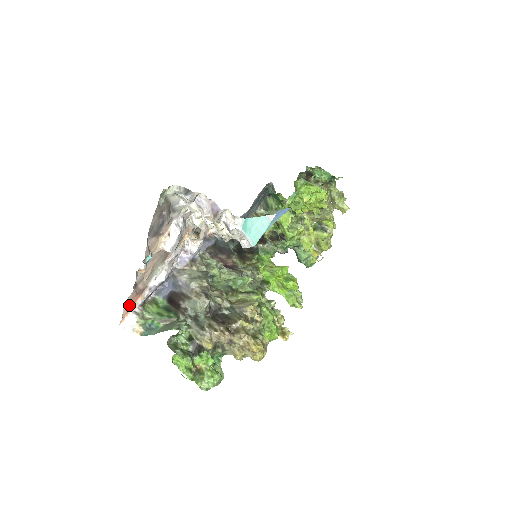
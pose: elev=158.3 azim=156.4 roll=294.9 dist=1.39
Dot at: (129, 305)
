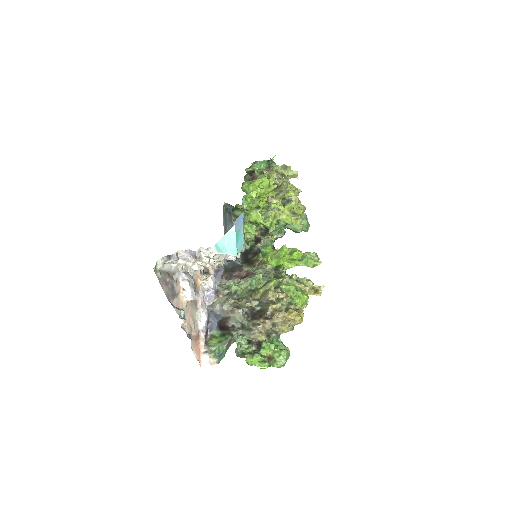
Dot at: (197, 351)
